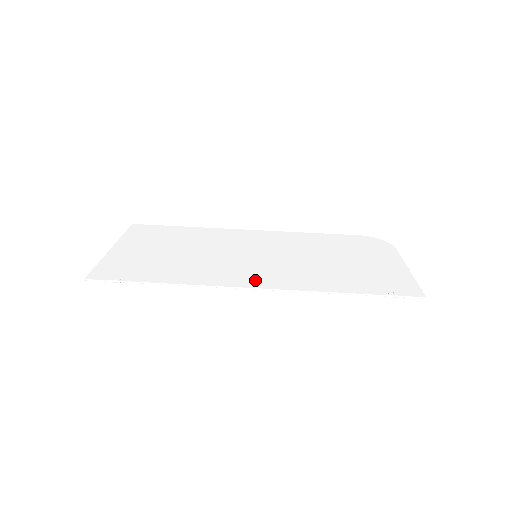
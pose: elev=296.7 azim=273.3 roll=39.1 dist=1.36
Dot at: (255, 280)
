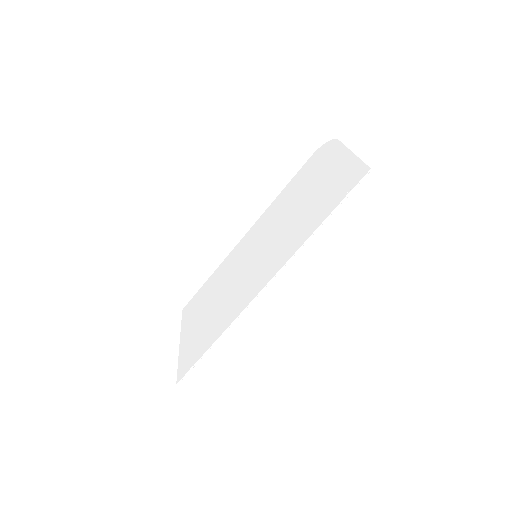
Dot at: (262, 280)
